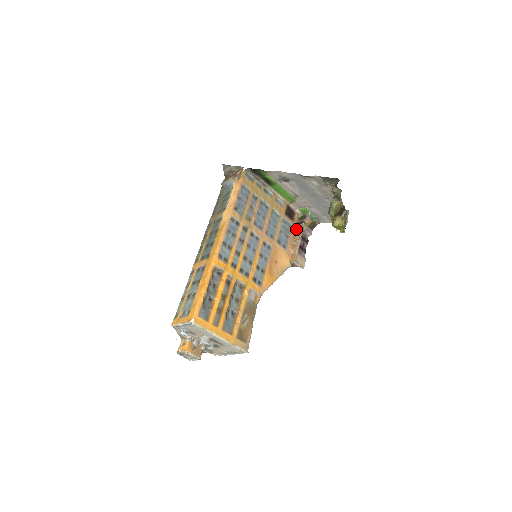
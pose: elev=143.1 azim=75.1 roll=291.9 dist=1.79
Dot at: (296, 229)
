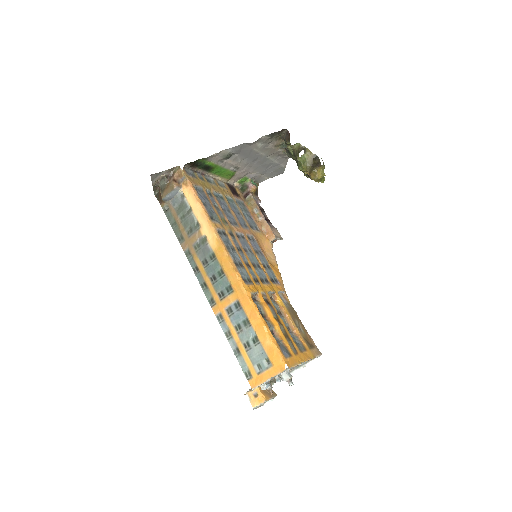
Dot at: (249, 204)
